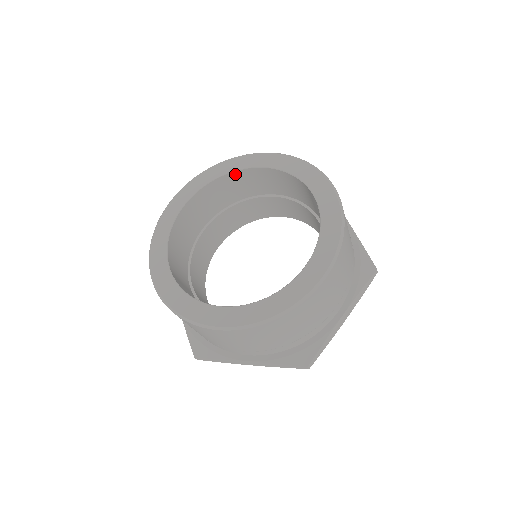
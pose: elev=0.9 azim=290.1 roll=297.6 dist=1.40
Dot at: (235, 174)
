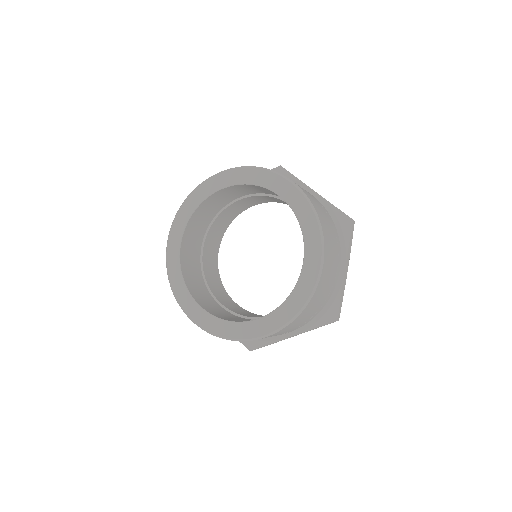
Dot at: (265, 188)
